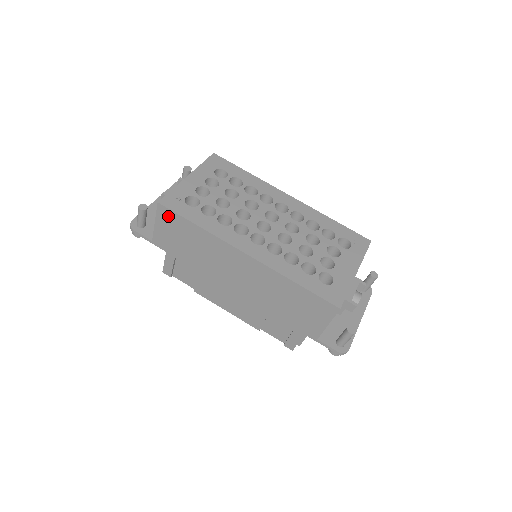
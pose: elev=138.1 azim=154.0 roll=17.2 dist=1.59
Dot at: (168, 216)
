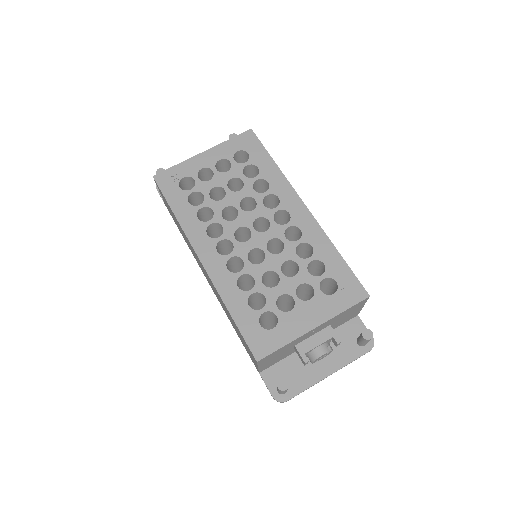
Dot at: occluded
